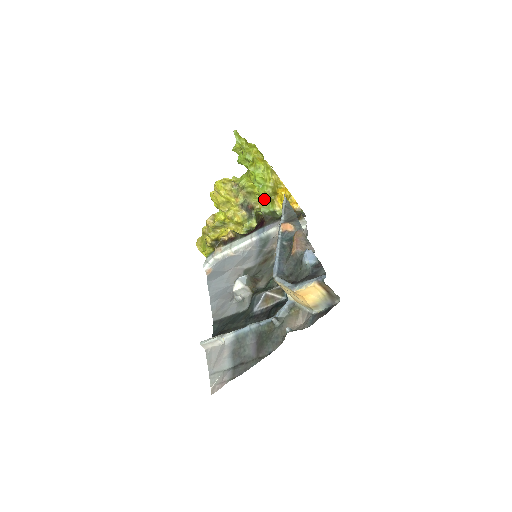
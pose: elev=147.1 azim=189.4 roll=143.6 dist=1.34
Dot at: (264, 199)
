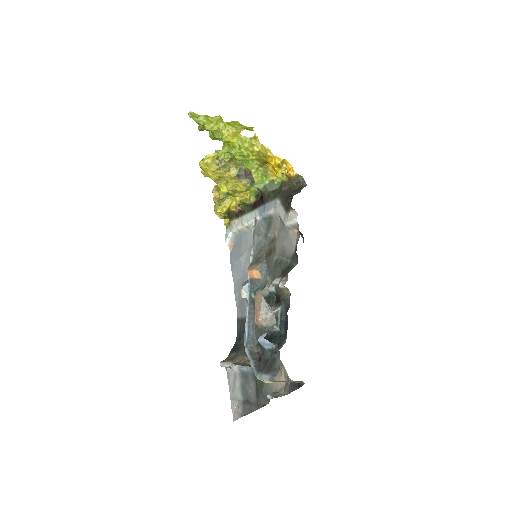
Dot at: (254, 175)
